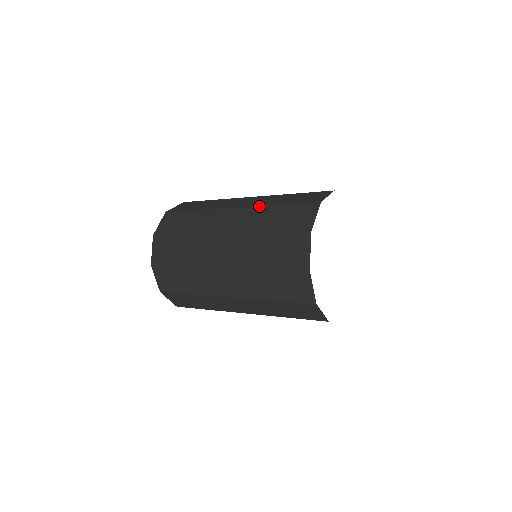
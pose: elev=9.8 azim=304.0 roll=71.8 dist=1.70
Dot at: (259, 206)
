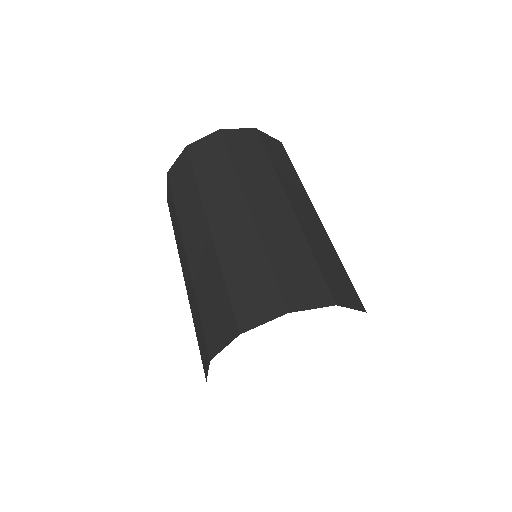
Dot at: (258, 235)
